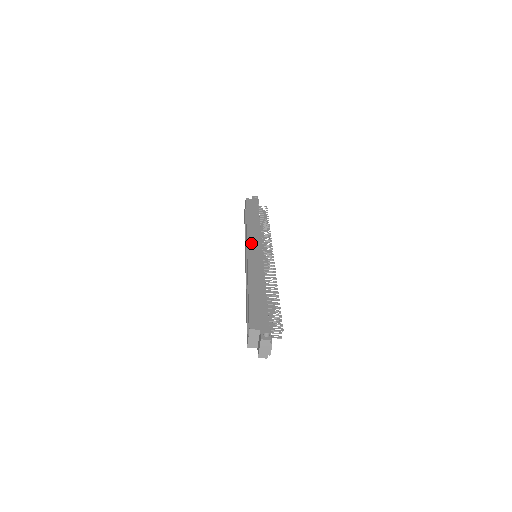
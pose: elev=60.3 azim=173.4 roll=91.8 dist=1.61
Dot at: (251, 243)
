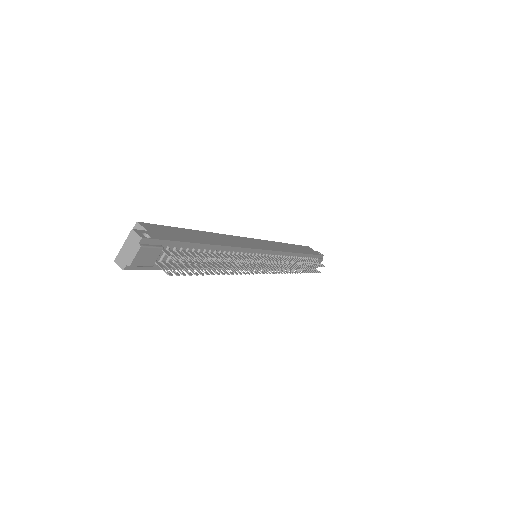
Dot at: (262, 242)
